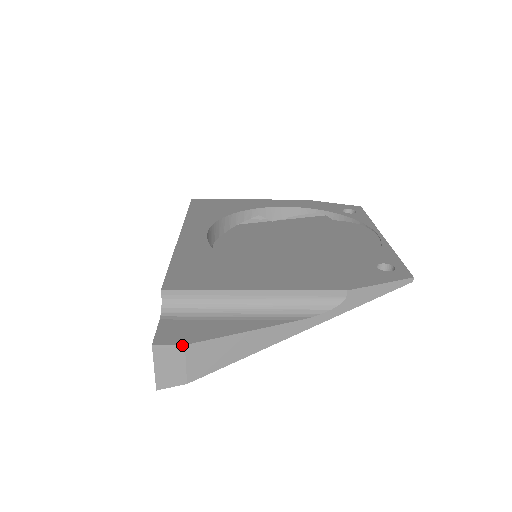
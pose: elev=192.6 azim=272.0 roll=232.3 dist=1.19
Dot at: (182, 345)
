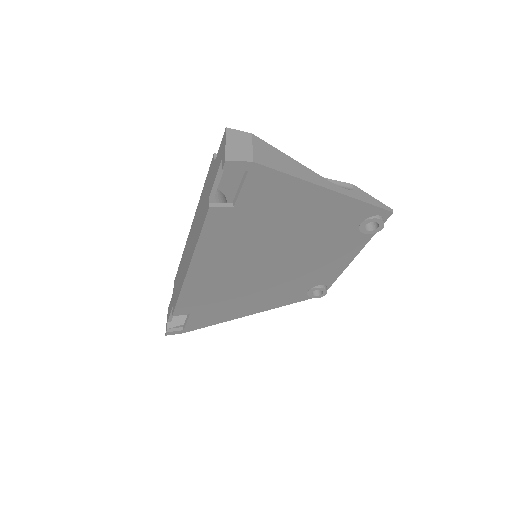
Dot at: (250, 133)
